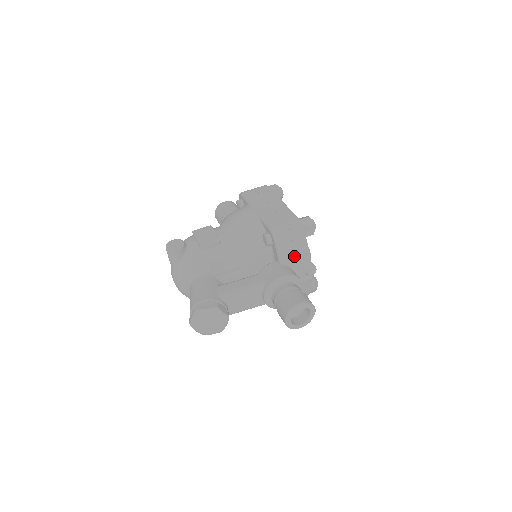
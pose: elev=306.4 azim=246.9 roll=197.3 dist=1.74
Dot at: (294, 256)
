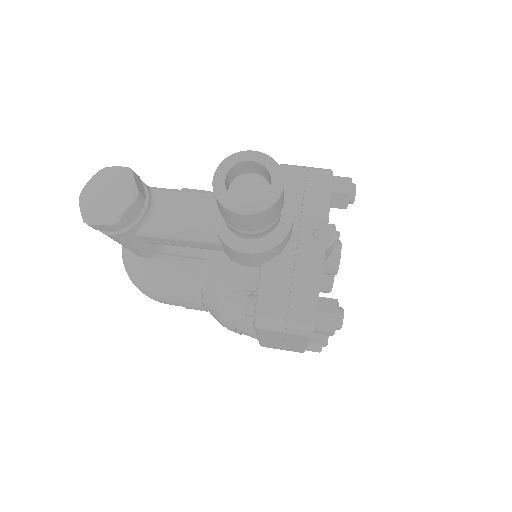
Dot at: (300, 197)
